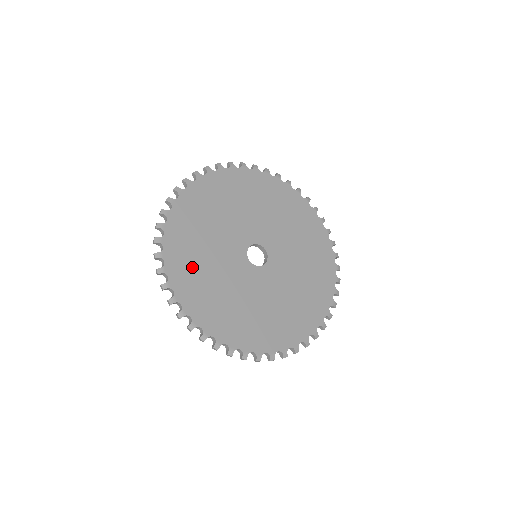
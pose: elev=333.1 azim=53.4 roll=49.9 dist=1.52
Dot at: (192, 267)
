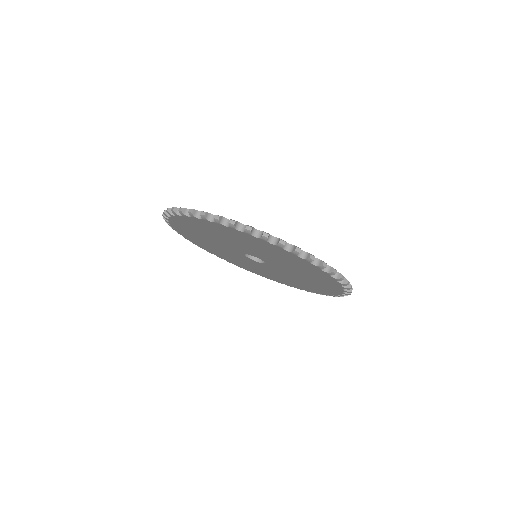
Dot at: occluded
